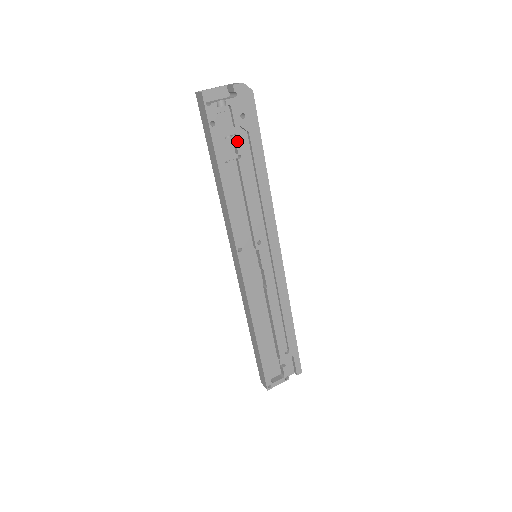
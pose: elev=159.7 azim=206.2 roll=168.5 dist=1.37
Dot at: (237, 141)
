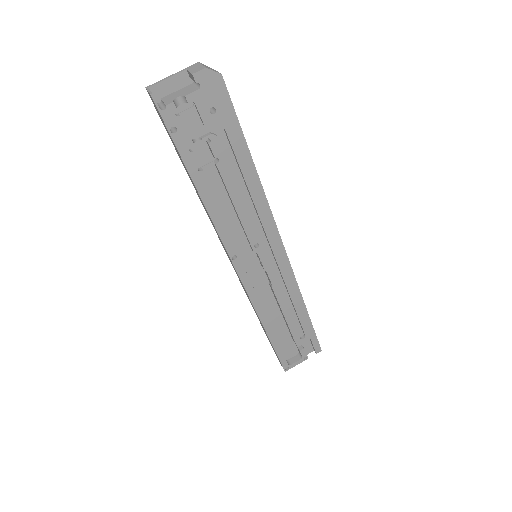
Dot at: (210, 143)
